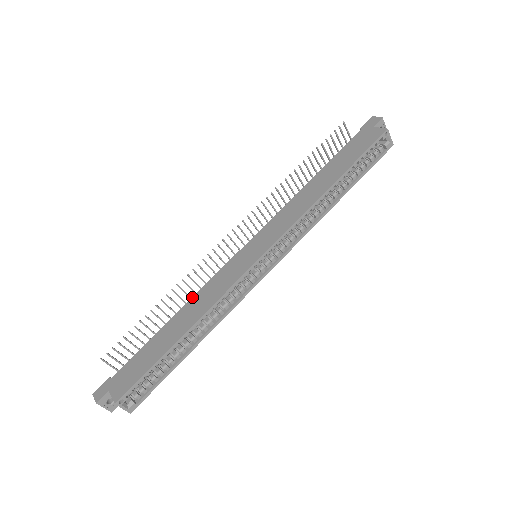
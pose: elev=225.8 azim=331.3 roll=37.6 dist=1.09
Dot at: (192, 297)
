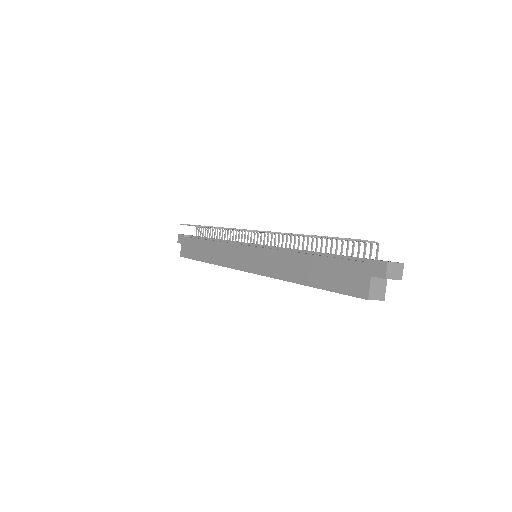
Dot at: (219, 241)
